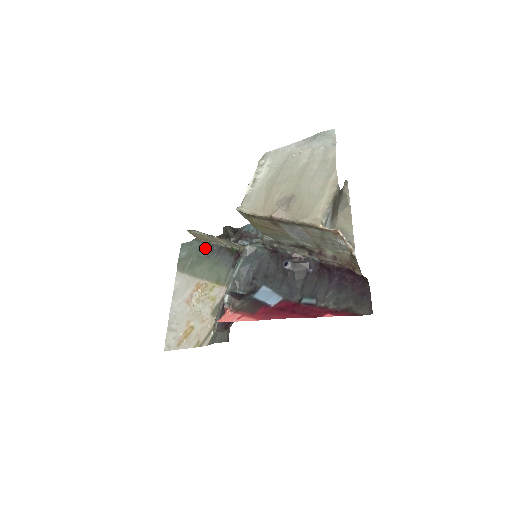
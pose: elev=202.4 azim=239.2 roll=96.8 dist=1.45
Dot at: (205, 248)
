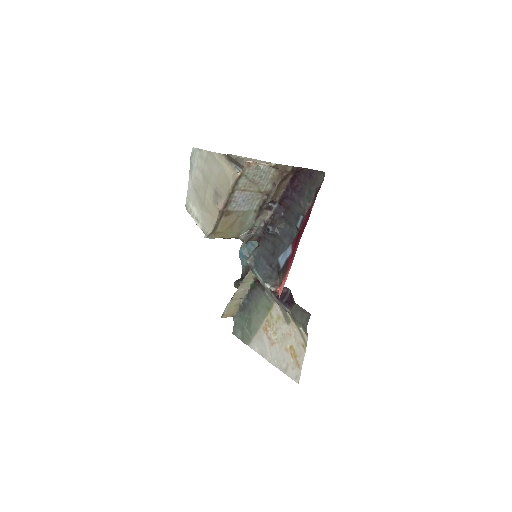
Dot at: (243, 312)
